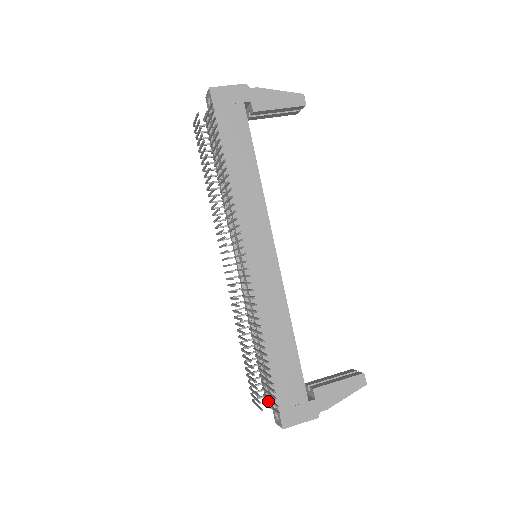
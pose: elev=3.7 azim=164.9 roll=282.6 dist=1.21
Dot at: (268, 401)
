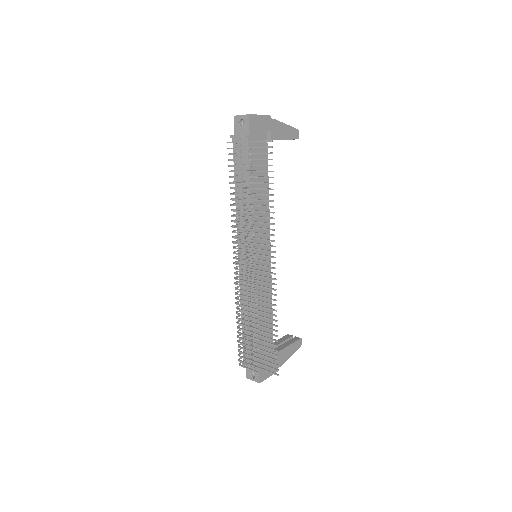
Dot at: occluded
